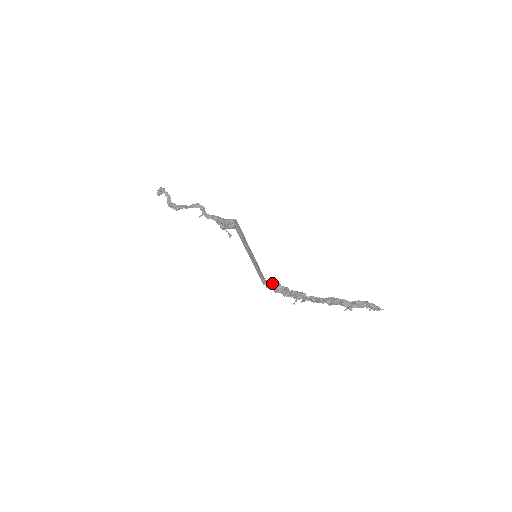
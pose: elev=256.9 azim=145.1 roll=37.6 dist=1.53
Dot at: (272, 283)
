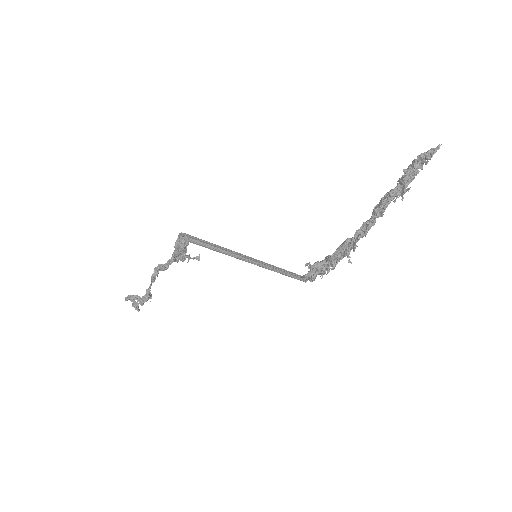
Dot at: occluded
